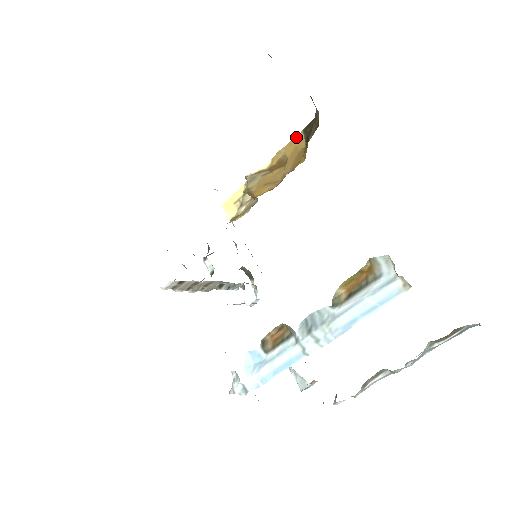
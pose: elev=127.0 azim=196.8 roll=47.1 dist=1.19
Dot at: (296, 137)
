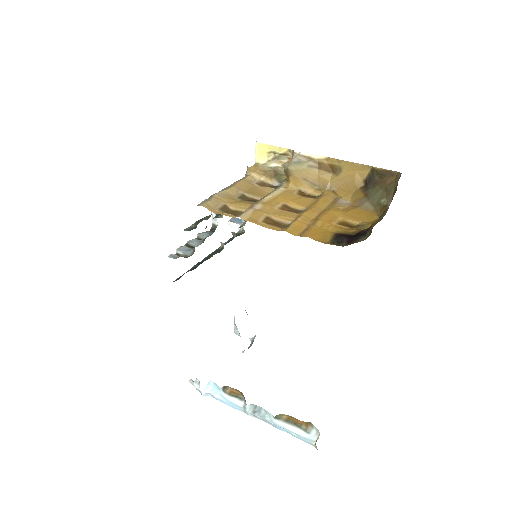
Dot at: (363, 165)
